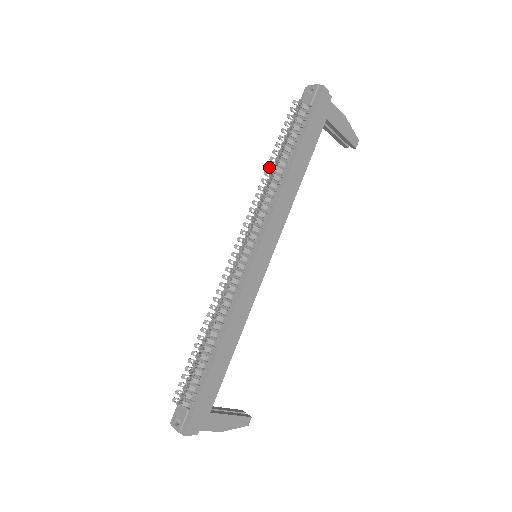
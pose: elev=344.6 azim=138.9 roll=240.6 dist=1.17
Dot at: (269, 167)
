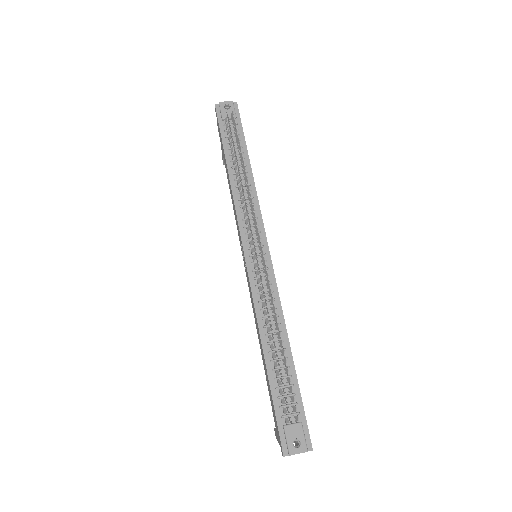
Dot at: (238, 170)
